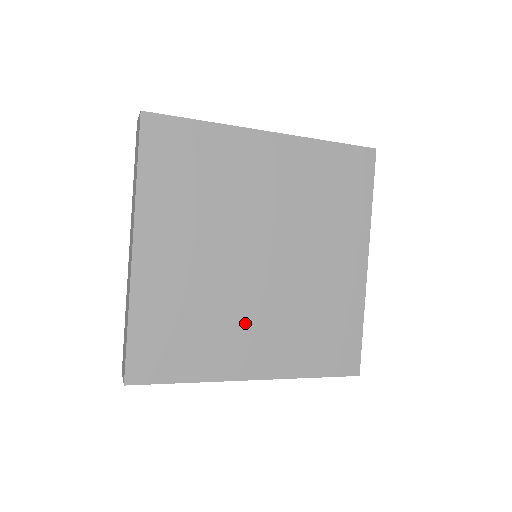
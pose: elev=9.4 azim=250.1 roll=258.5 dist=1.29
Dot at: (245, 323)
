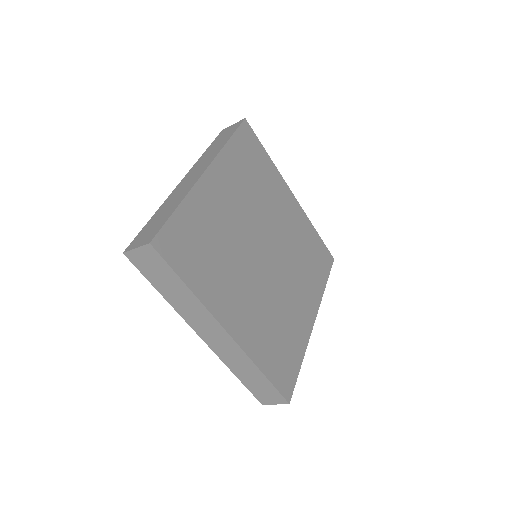
Dot at: (291, 298)
